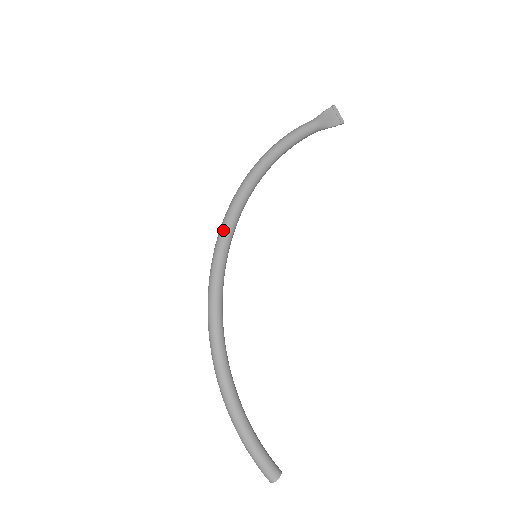
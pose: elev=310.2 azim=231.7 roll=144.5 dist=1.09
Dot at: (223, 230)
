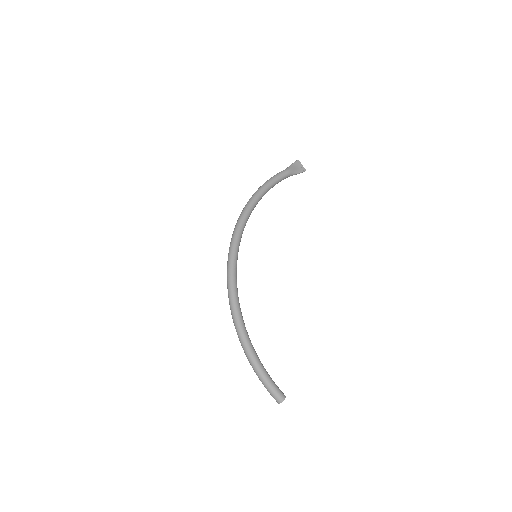
Dot at: (234, 239)
